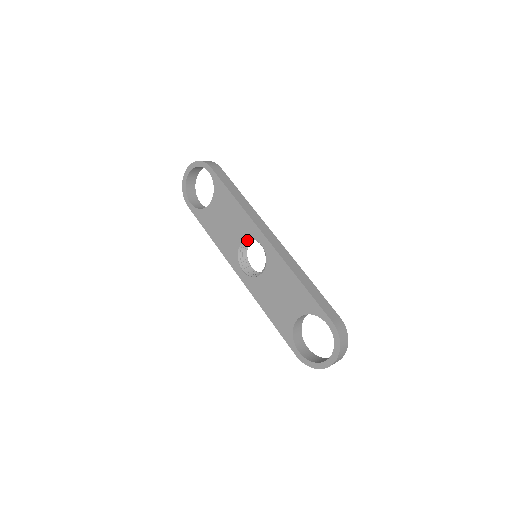
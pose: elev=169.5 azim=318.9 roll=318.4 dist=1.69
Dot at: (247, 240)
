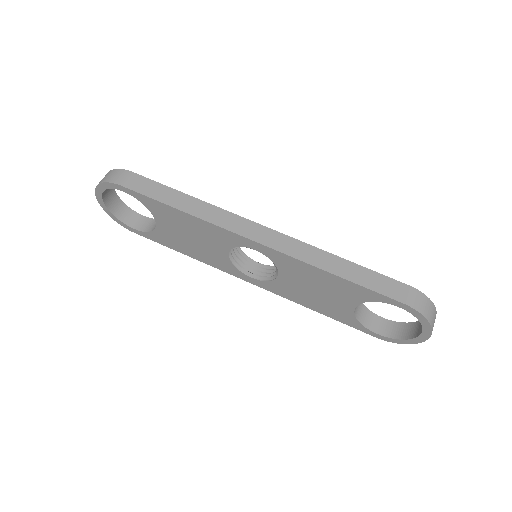
Dot at: occluded
